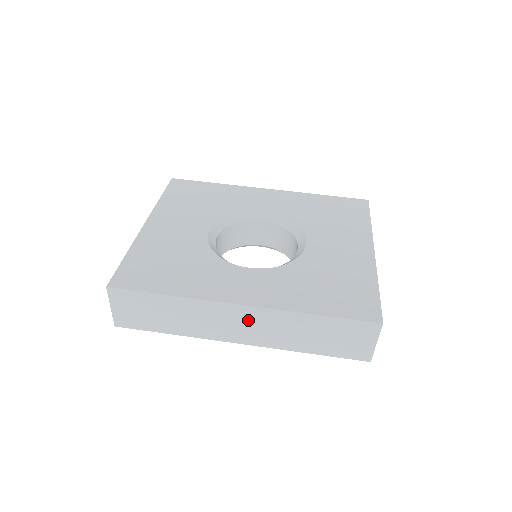
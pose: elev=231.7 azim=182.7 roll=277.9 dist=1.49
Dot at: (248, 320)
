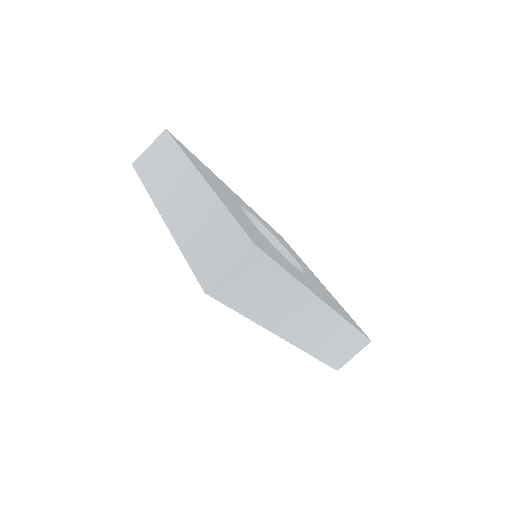
Dot at: (315, 319)
